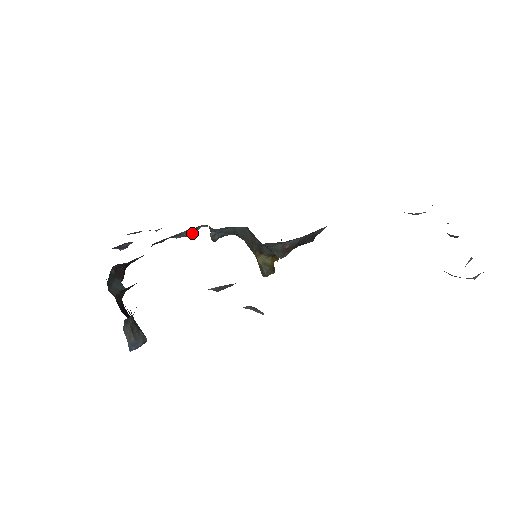
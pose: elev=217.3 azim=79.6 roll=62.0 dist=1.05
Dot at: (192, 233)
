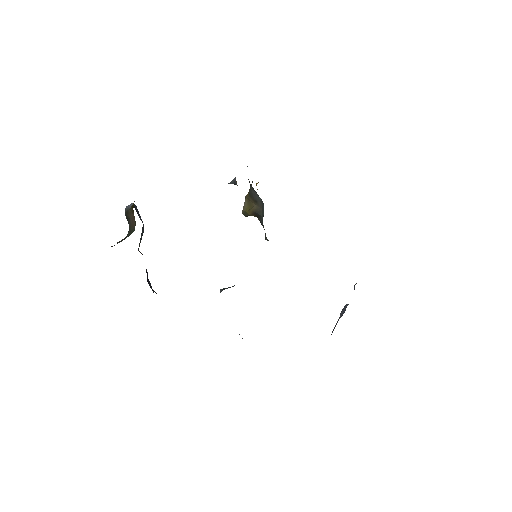
Dot at: occluded
